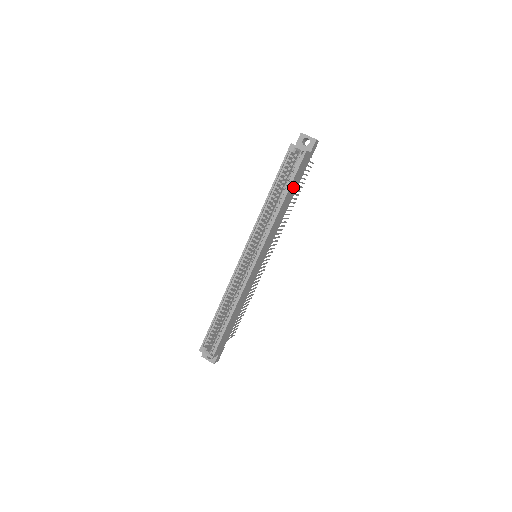
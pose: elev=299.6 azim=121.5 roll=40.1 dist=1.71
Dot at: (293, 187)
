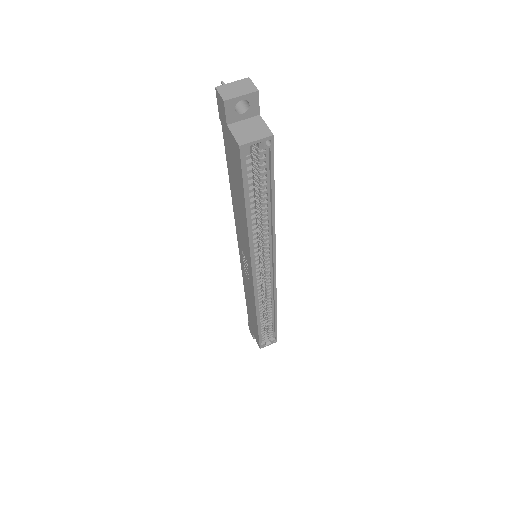
Dot at: occluded
